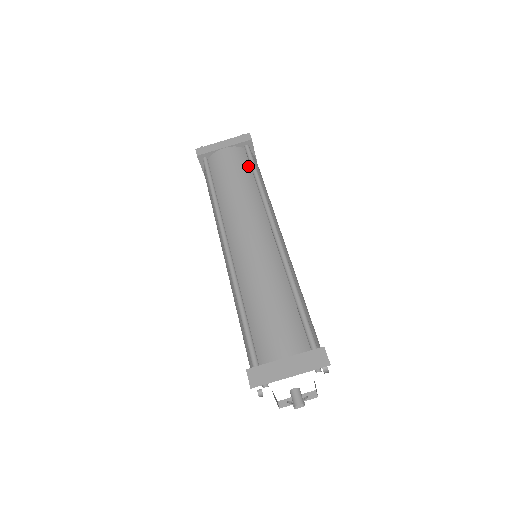
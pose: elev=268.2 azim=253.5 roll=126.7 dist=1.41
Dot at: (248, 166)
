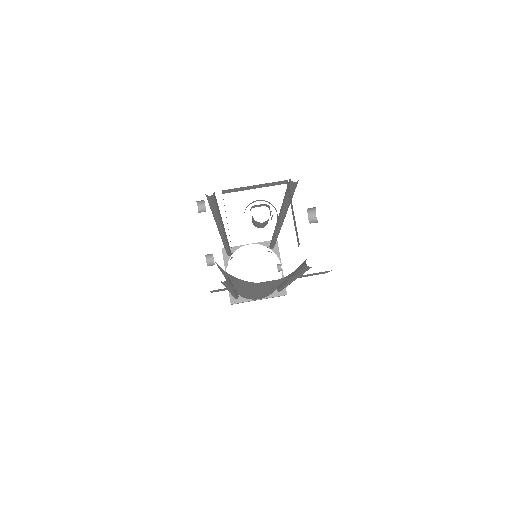
Dot at: occluded
